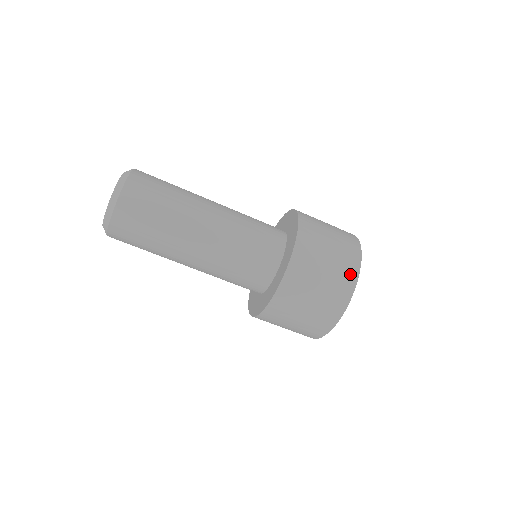
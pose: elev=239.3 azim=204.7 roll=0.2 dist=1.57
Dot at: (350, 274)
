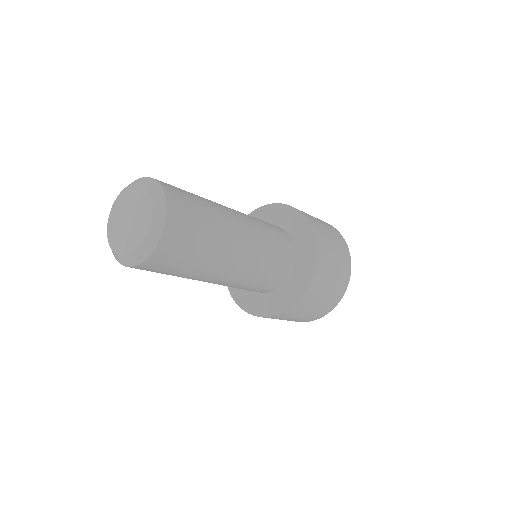
Dot at: (336, 231)
